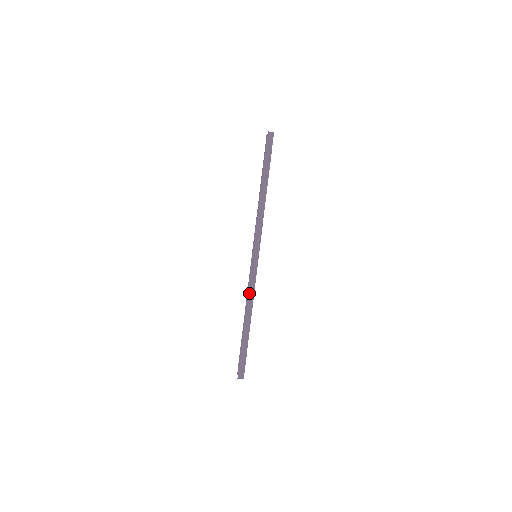
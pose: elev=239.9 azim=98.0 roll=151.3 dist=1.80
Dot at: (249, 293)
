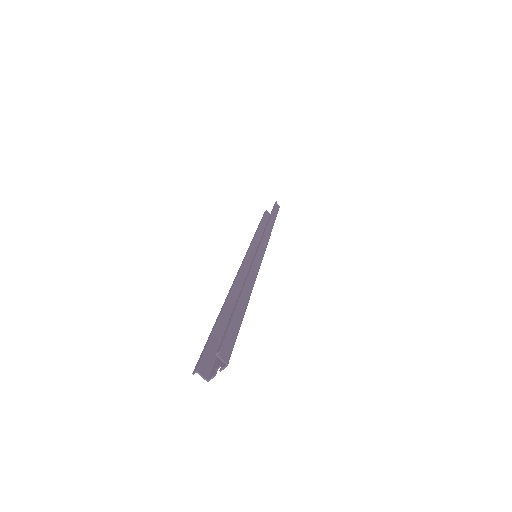
Dot at: occluded
